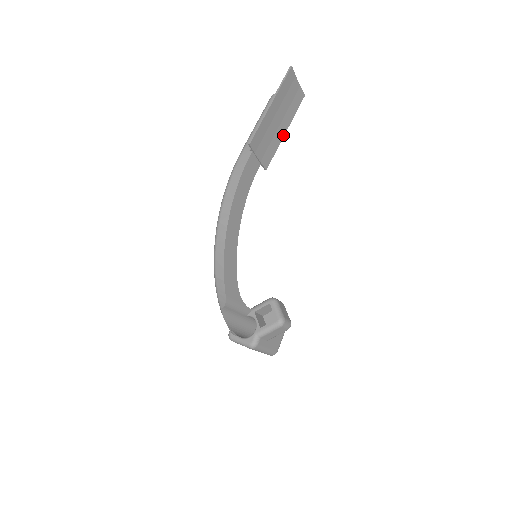
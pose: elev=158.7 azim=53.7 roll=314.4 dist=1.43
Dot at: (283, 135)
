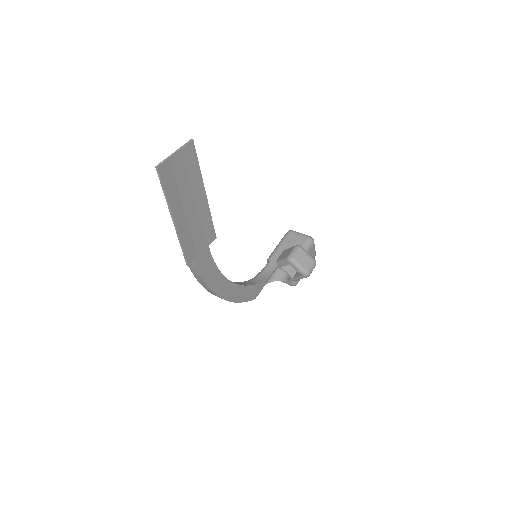
Dot at: (206, 200)
